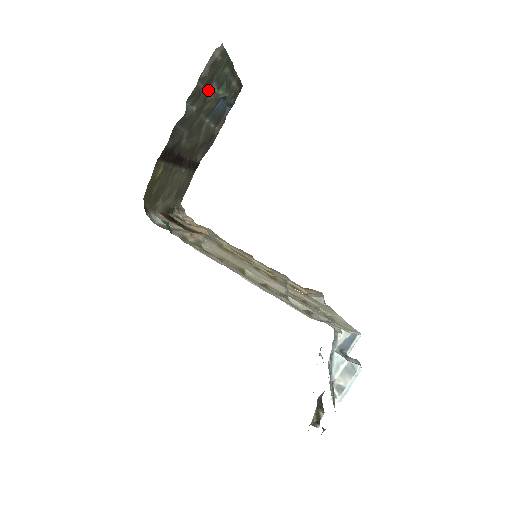
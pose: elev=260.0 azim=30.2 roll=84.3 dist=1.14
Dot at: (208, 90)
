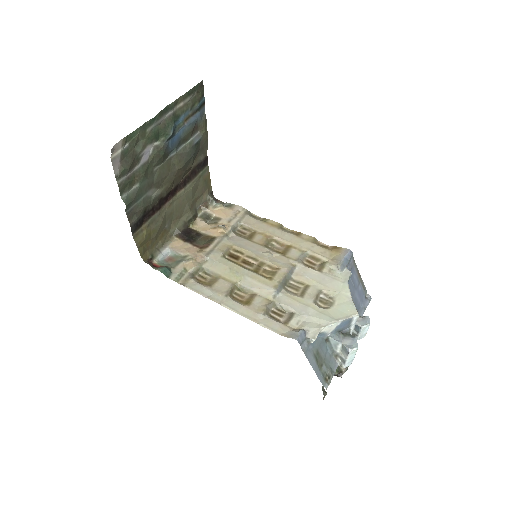
Dot at: (142, 160)
